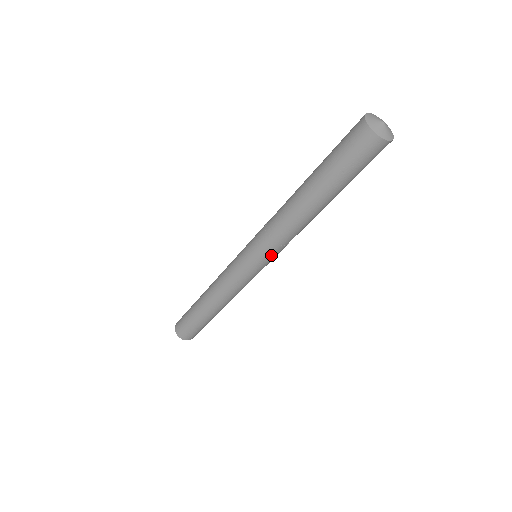
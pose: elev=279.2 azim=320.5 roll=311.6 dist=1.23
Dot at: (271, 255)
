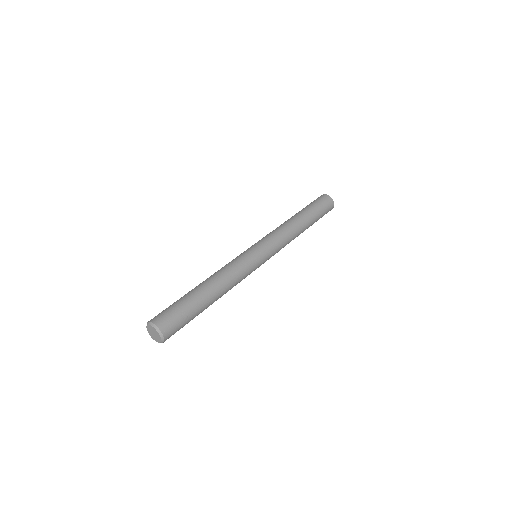
Dot at: (273, 245)
